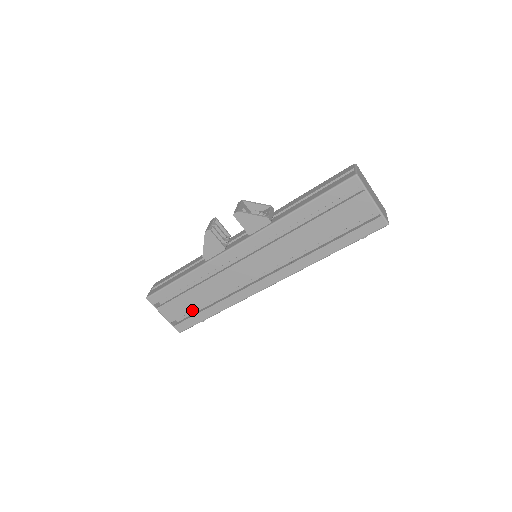
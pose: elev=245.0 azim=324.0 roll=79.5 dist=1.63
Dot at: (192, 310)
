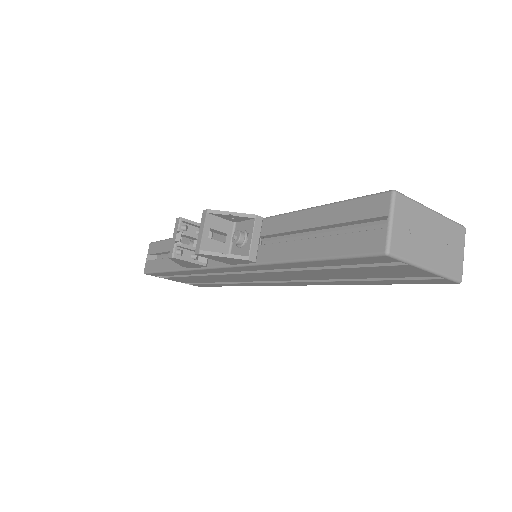
Dot at: (201, 282)
